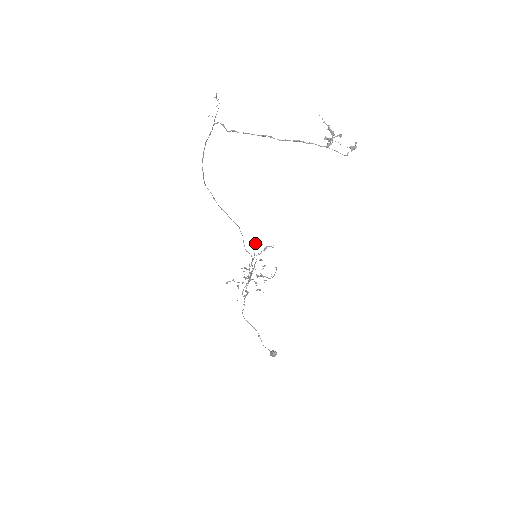
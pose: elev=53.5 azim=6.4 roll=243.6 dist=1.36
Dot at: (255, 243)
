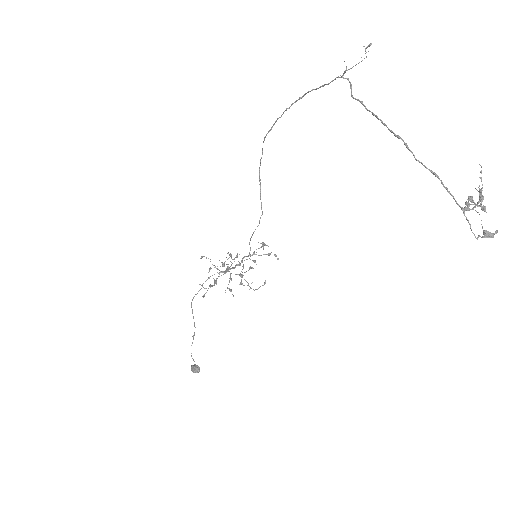
Dot at: occluded
